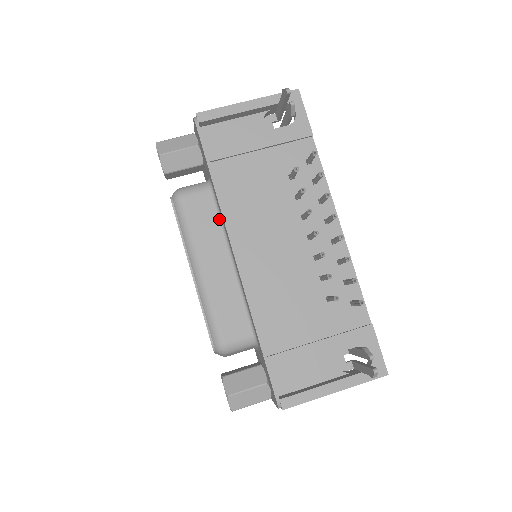
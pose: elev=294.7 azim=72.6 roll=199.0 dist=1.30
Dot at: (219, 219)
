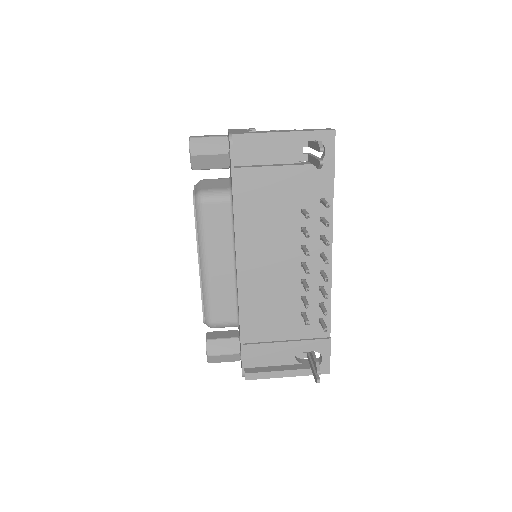
Dot at: (232, 228)
